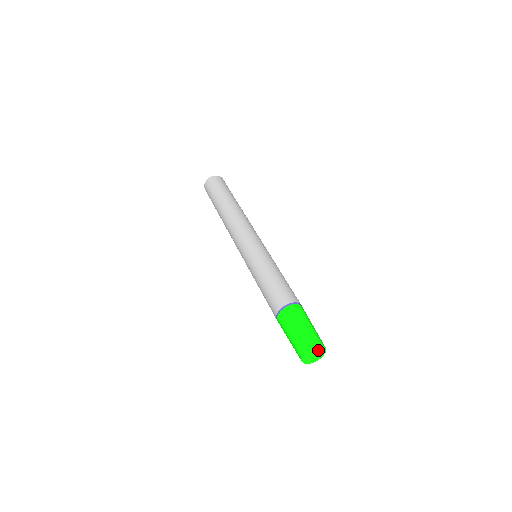
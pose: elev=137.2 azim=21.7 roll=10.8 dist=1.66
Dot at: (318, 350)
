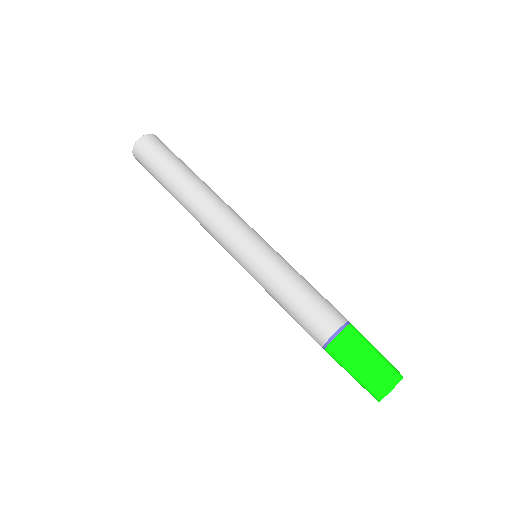
Dot at: occluded
